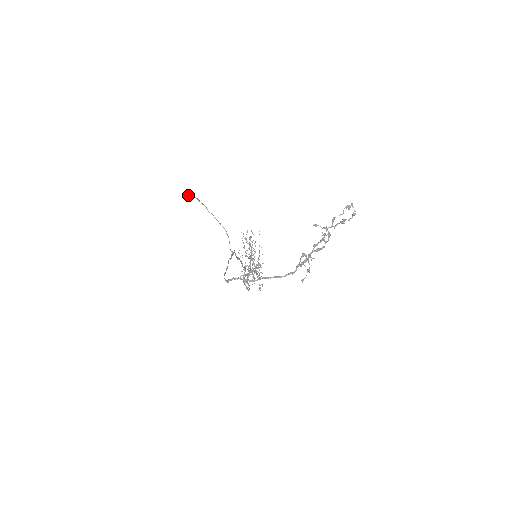
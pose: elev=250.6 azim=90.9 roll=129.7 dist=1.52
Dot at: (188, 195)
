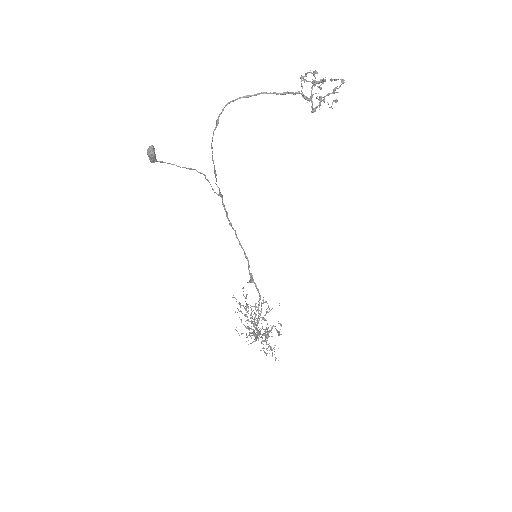
Dot at: (150, 146)
